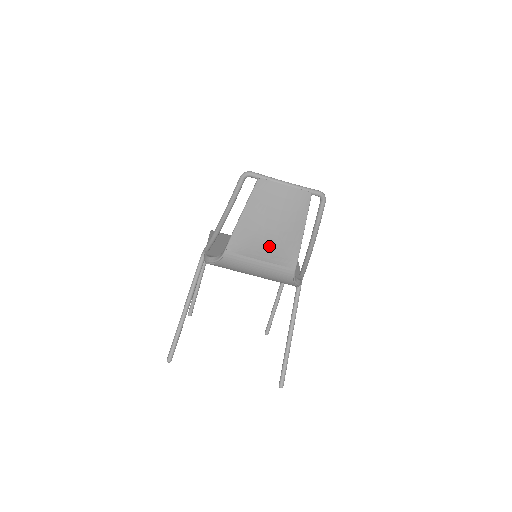
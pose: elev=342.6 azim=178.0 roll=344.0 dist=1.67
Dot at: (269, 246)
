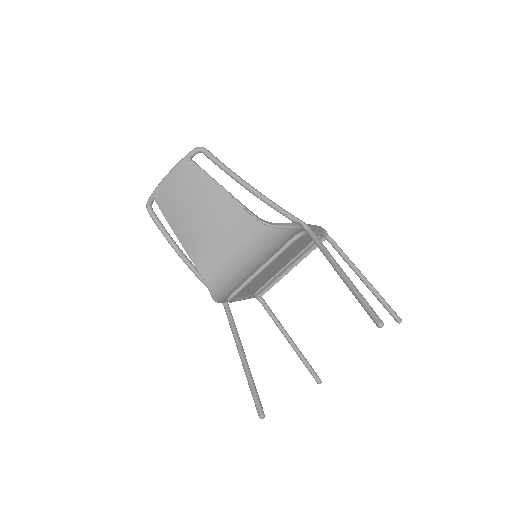
Dot at: (211, 225)
